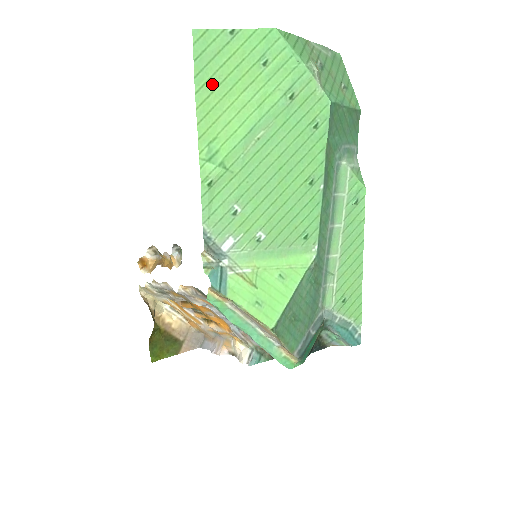
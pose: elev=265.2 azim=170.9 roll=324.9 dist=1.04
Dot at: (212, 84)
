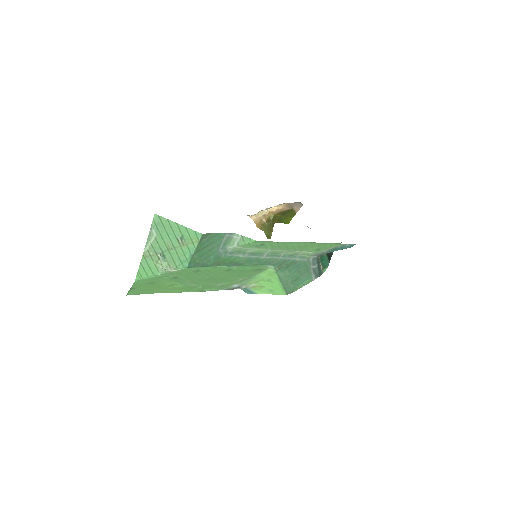
Dot at: (154, 291)
